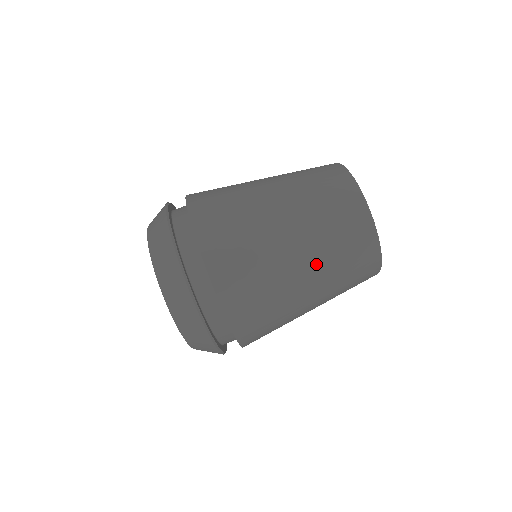
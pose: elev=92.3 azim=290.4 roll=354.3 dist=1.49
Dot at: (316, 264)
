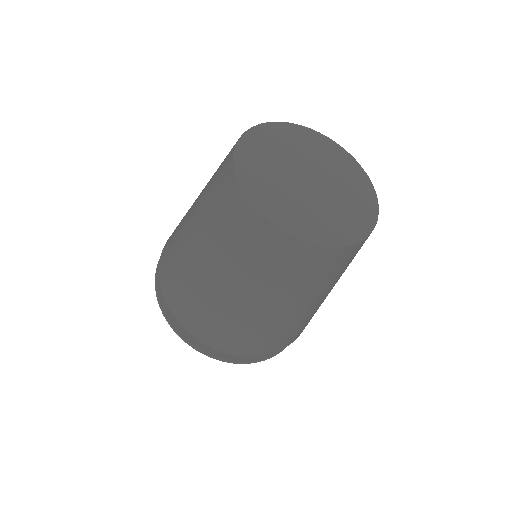
Dot at: (264, 294)
